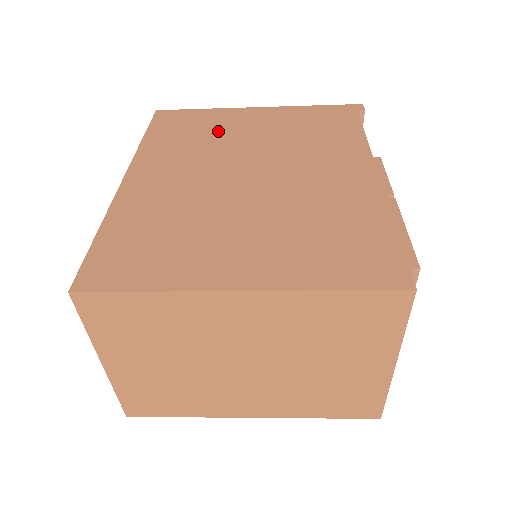
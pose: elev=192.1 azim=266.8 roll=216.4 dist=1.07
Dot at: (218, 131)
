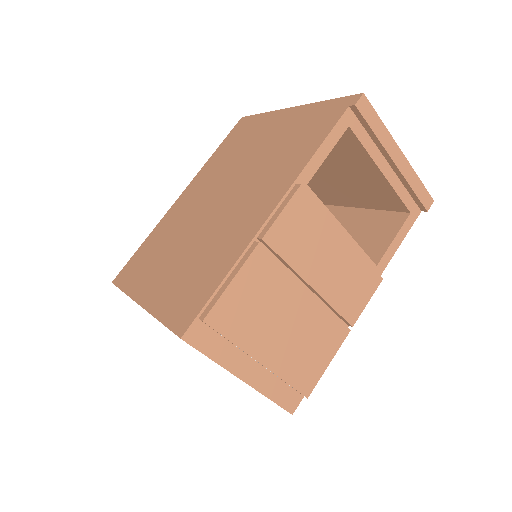
Dot at: (246, 145)
